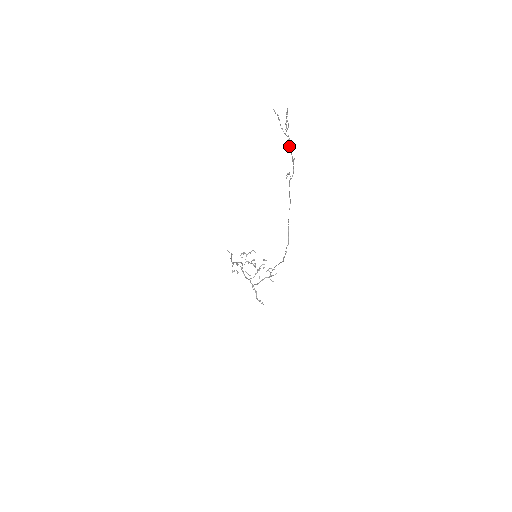
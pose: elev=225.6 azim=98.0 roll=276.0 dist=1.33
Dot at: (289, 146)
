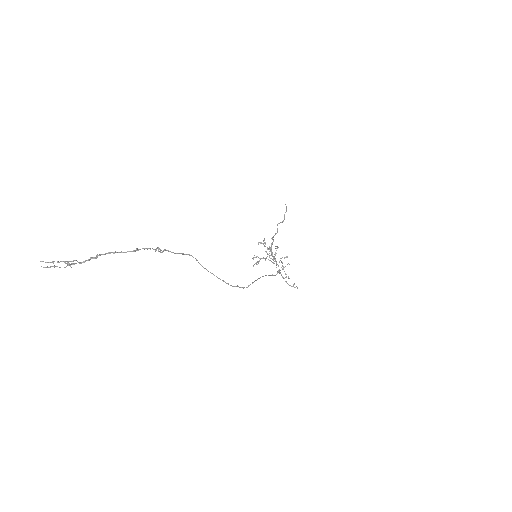
Dot at: occluded
